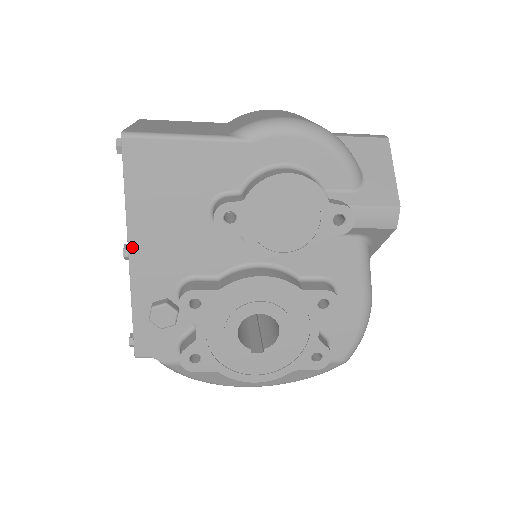
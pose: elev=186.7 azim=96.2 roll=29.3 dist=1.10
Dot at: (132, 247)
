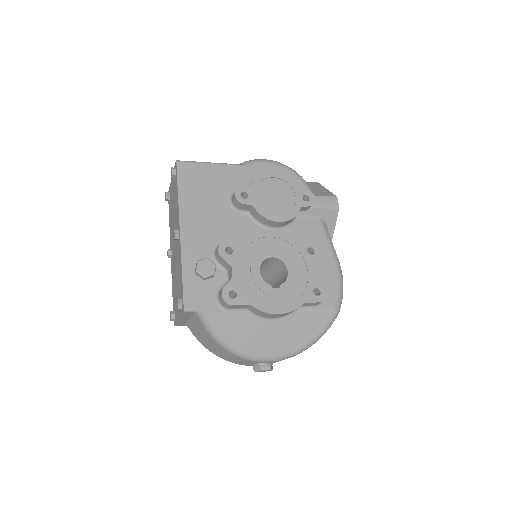
Dot at: (182, 224)
